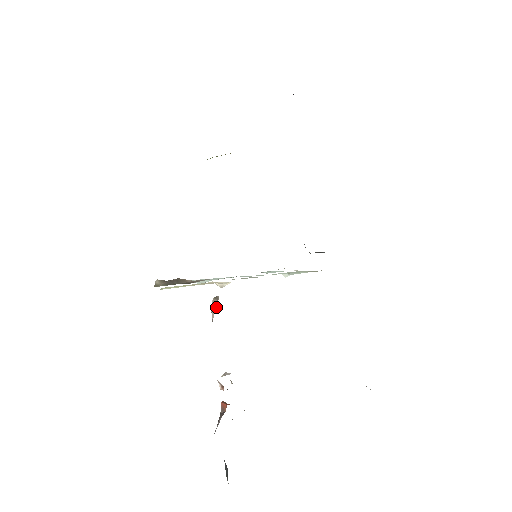
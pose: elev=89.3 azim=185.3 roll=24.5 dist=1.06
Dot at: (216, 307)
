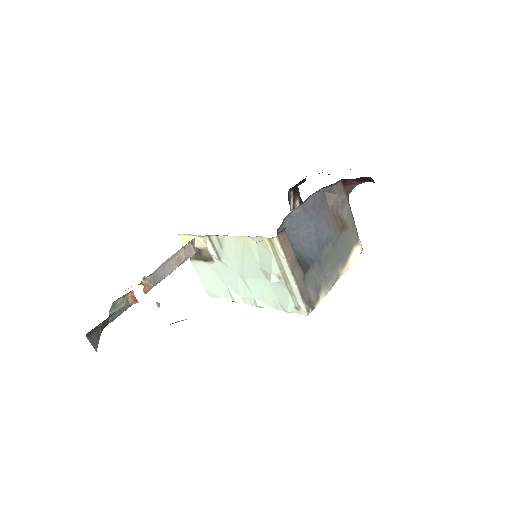
Dot at: (187, 246)
